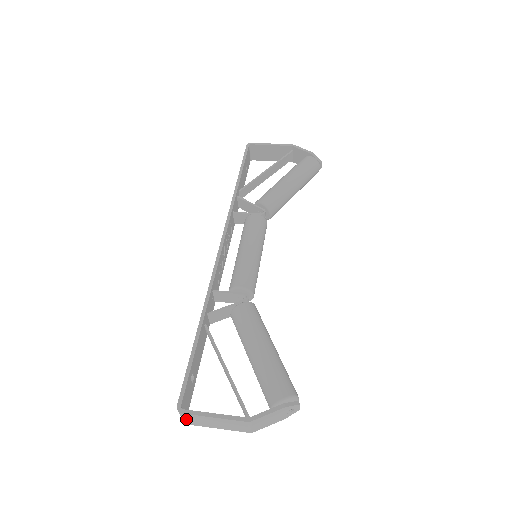
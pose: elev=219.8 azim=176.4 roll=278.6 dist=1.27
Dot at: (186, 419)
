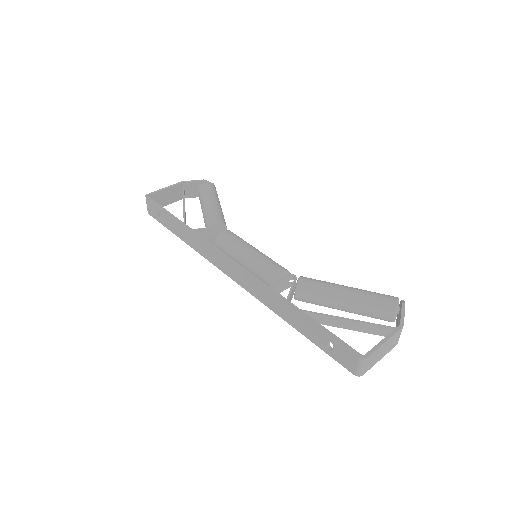
Dot at: (366, 366)
